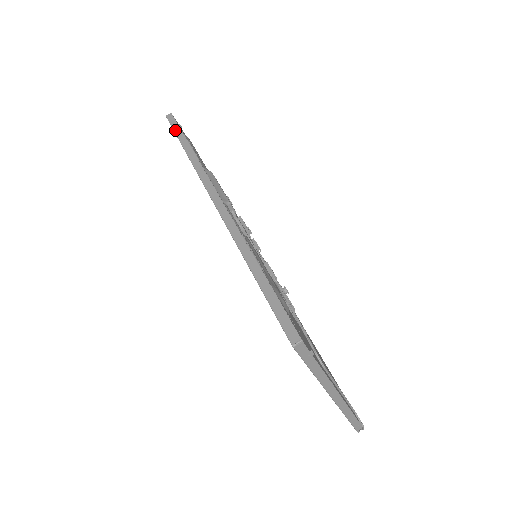
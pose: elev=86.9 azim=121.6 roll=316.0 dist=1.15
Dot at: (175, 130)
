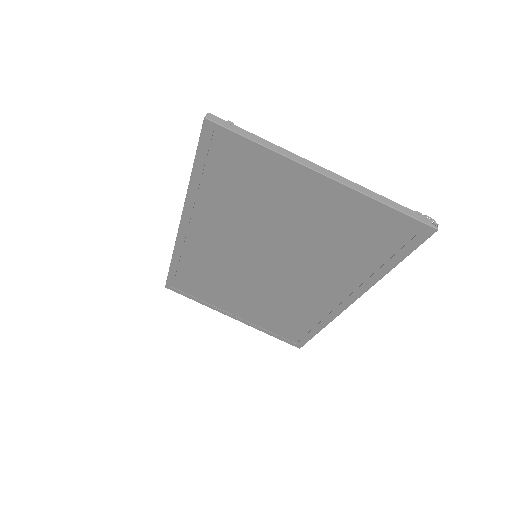
Dot at: (168, 275)
